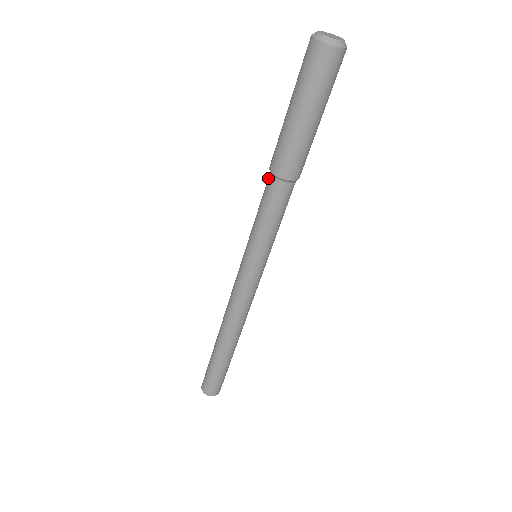
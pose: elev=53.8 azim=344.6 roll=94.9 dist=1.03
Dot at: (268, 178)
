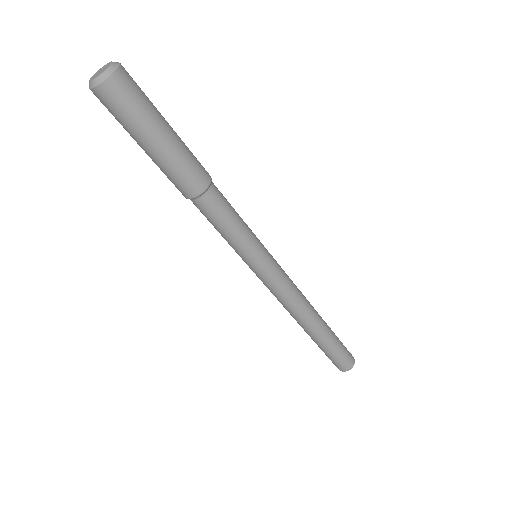
Dot at: occluded
